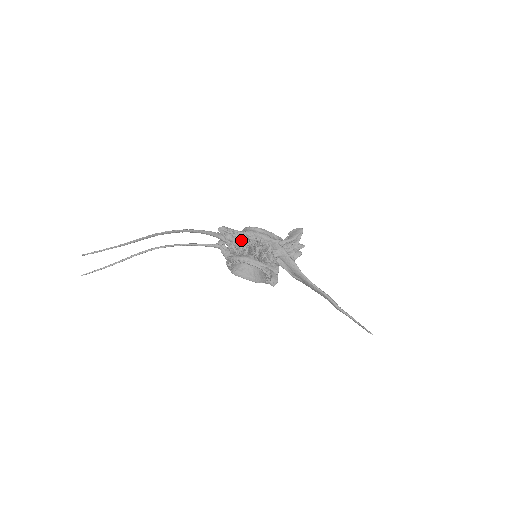
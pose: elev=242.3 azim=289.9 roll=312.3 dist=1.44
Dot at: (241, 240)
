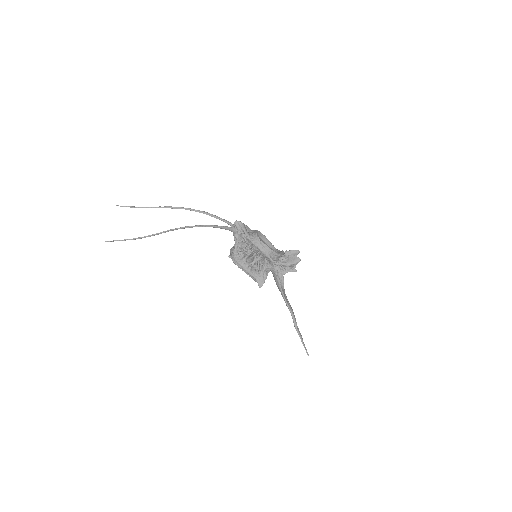
Dot at: (247, 244)
